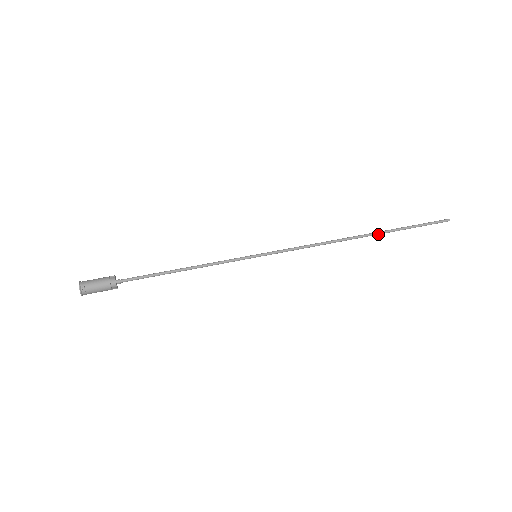
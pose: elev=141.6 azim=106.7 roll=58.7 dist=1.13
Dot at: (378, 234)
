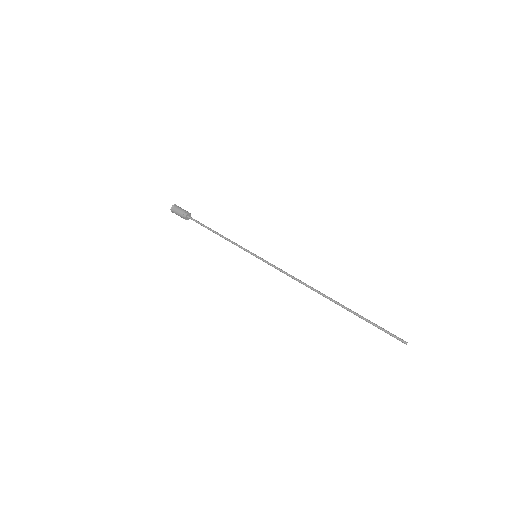
Dot at: (340, 305)
